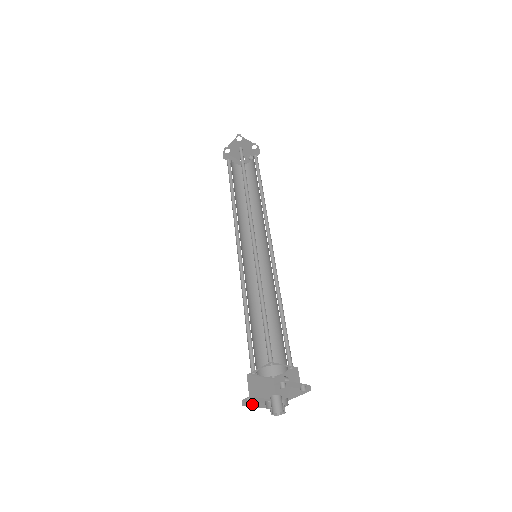
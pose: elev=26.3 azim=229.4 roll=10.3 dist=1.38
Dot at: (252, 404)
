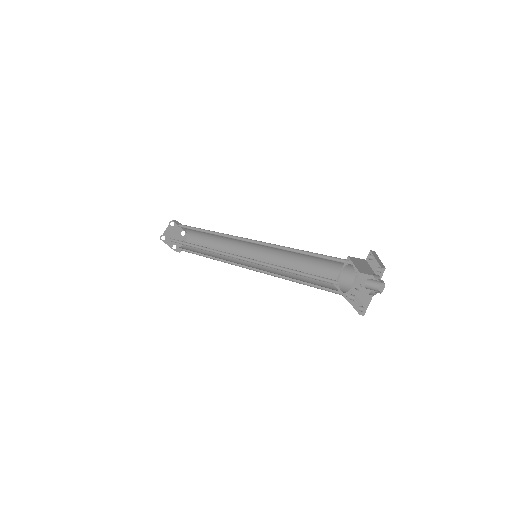
Dot at: (354, 306)
